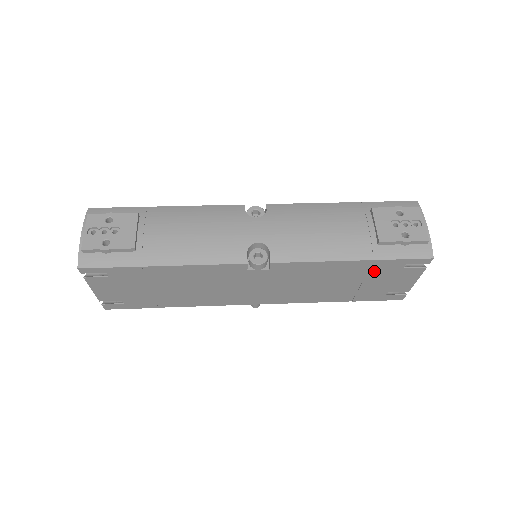
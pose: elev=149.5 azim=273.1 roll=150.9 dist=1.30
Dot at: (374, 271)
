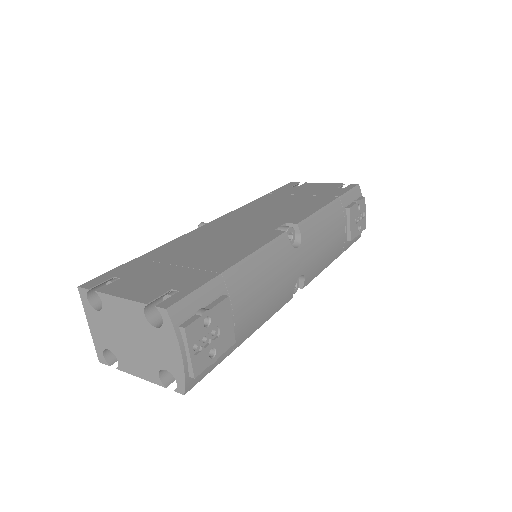
Dot at: occluded
